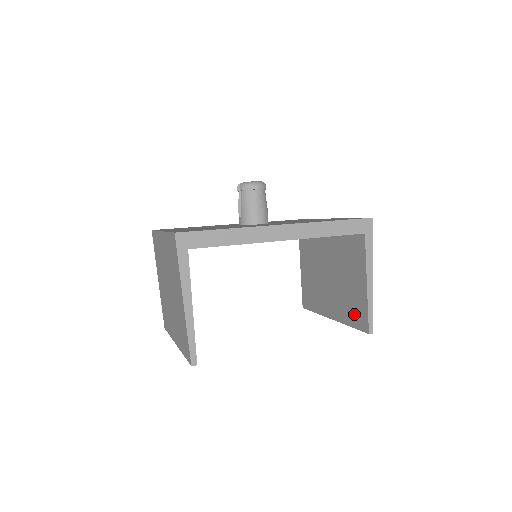
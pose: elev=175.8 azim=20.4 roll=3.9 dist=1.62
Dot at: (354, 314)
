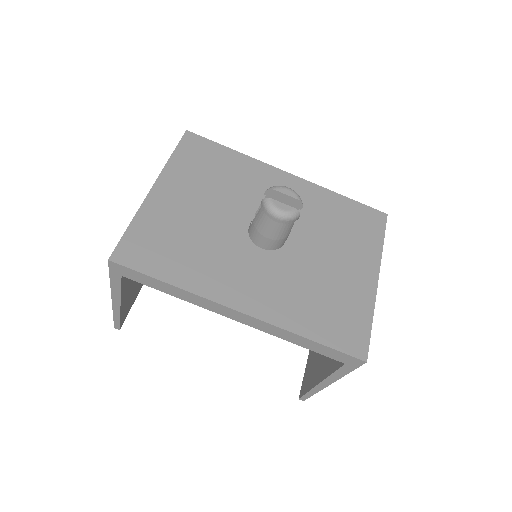
Dot at: (310, 369)
